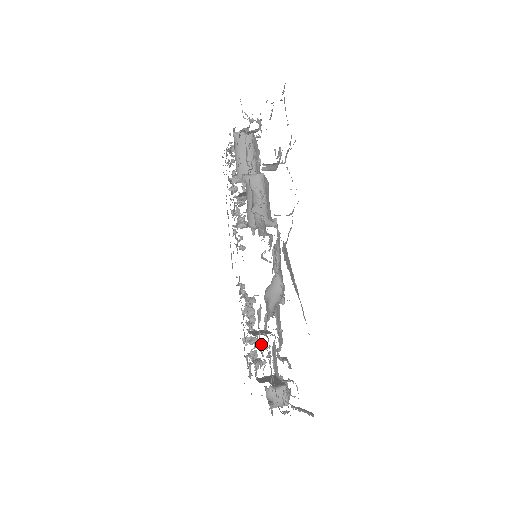
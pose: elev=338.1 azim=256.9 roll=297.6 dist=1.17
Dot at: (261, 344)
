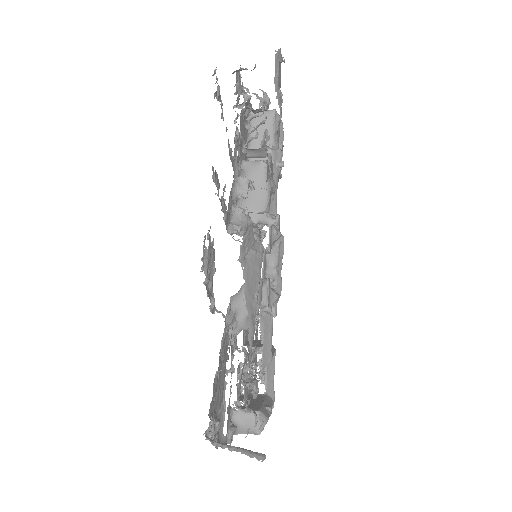
Dot at: (233, 358)
